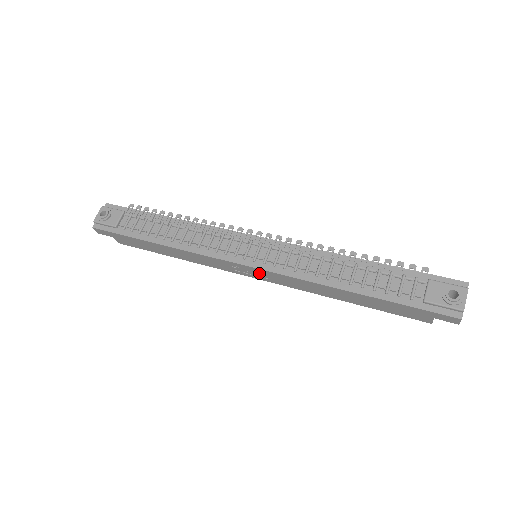
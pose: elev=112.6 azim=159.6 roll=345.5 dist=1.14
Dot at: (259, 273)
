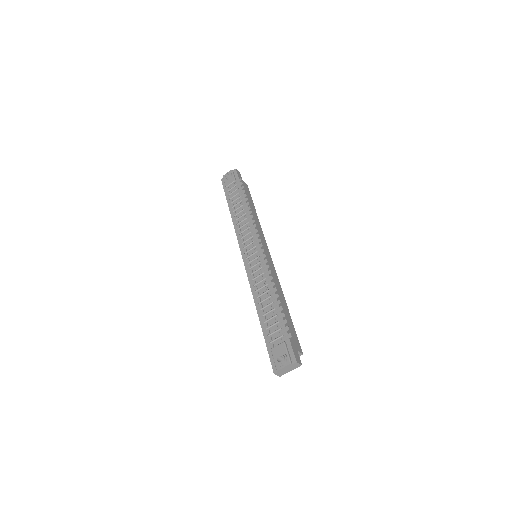
Dot at: occluded
